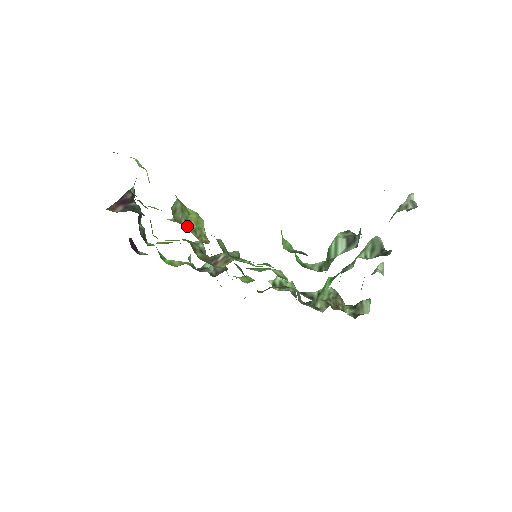
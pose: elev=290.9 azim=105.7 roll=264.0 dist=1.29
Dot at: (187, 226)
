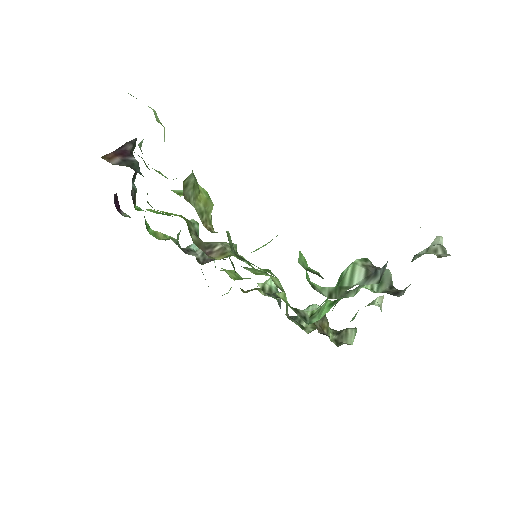
Dot at: (195, 206)
